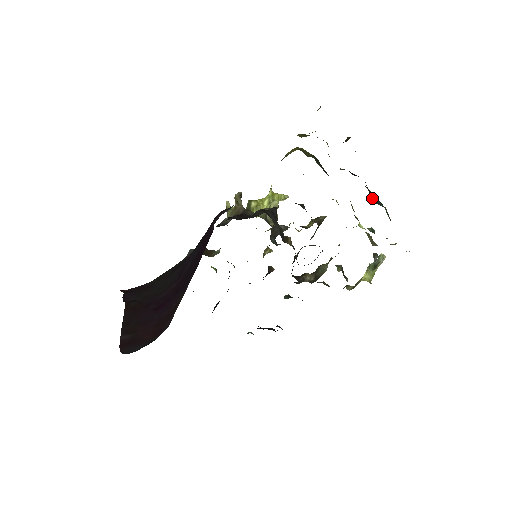
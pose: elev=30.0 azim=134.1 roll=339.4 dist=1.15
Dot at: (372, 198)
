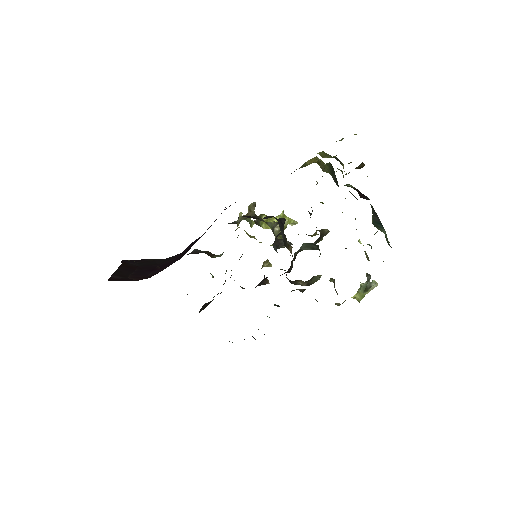
Dot at: (375, 221)
